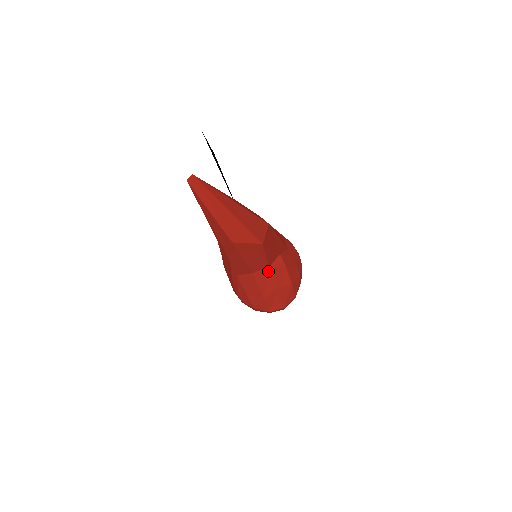
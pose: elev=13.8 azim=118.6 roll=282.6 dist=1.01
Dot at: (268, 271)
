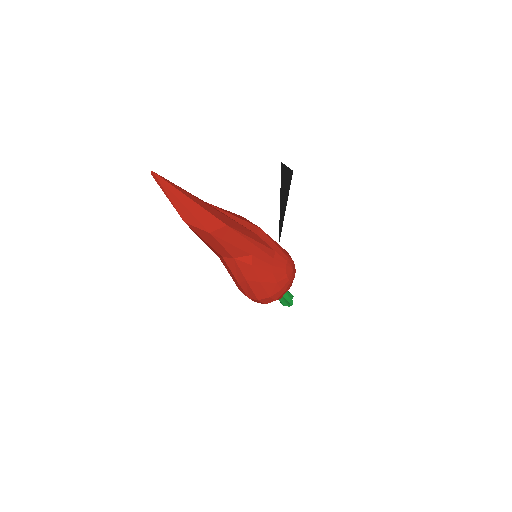
Dot at: (234, 261)
